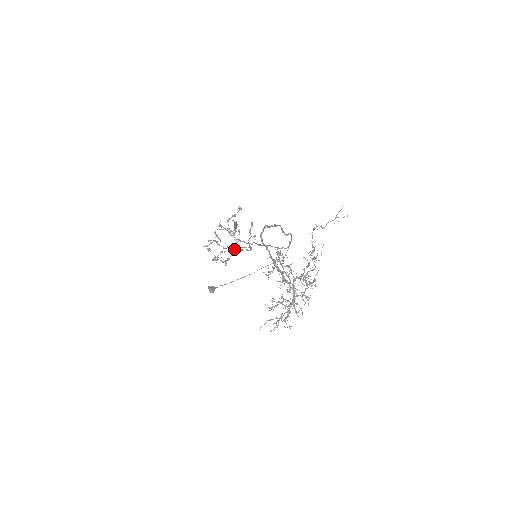
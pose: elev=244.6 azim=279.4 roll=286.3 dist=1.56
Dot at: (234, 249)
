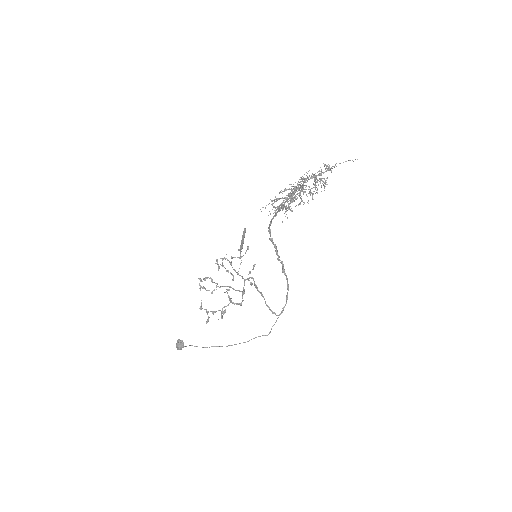
Dot at: occluded
